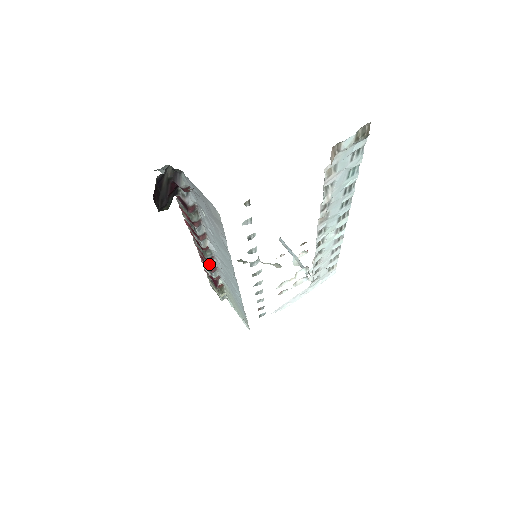
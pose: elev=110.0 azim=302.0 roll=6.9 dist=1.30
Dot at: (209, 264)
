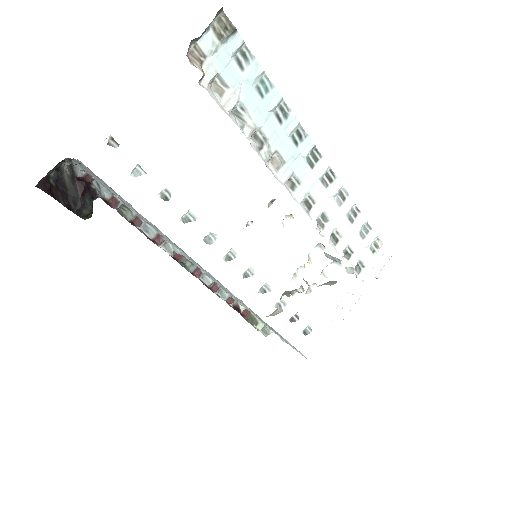
Dot at: occluded
